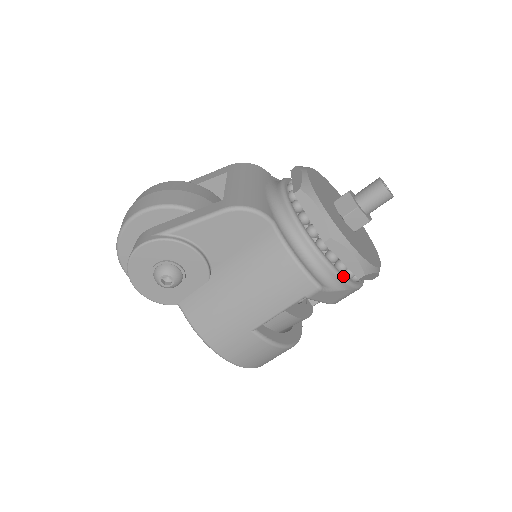
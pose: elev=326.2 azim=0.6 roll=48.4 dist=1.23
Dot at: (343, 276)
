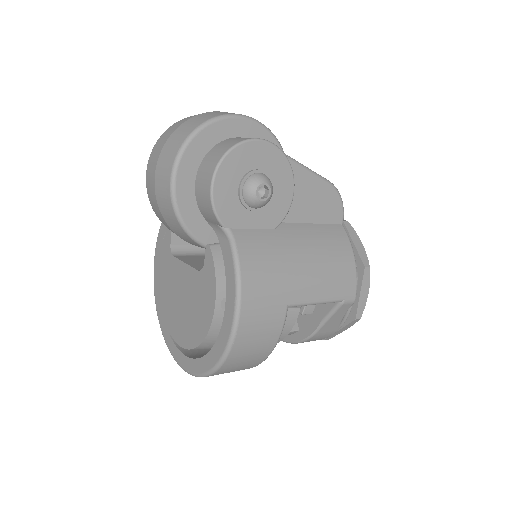
Dot at: (351, 308)
